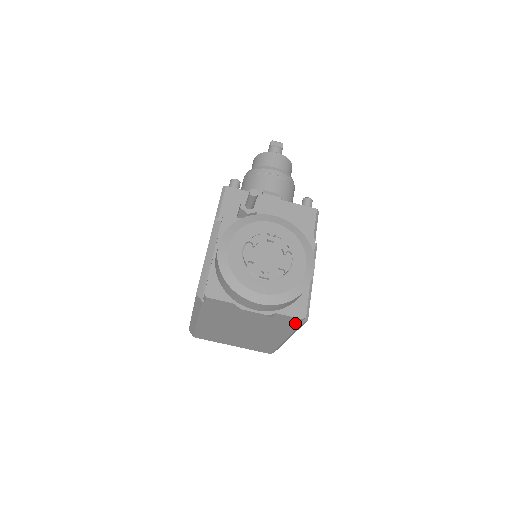
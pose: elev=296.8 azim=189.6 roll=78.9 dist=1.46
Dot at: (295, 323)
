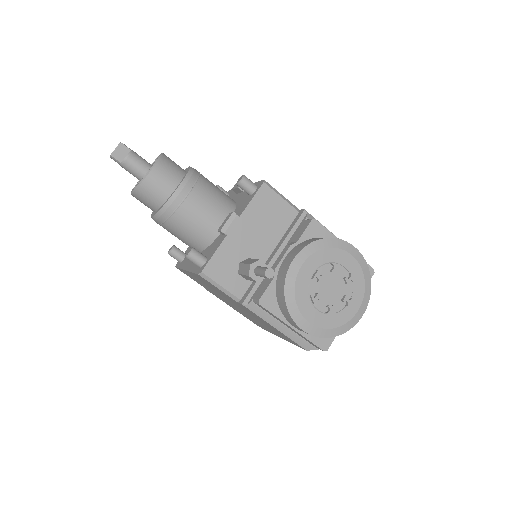
Dot at: occluded
